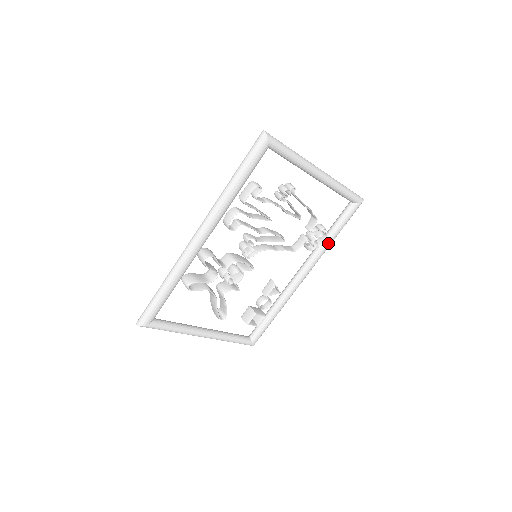
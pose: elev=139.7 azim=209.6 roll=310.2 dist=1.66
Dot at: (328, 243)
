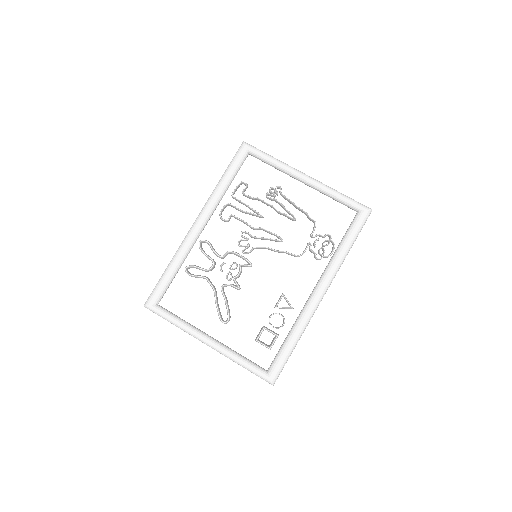
Dot at: (339, 253)
